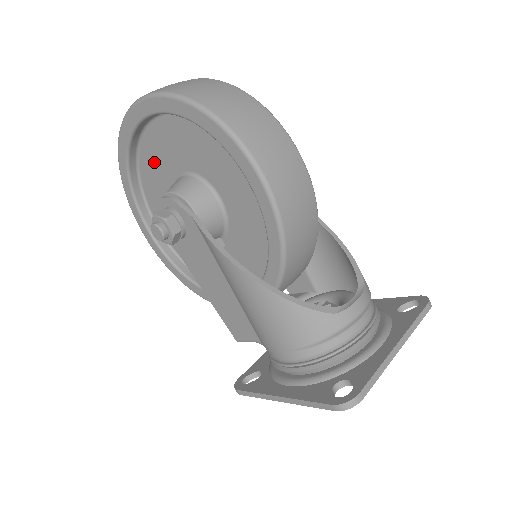
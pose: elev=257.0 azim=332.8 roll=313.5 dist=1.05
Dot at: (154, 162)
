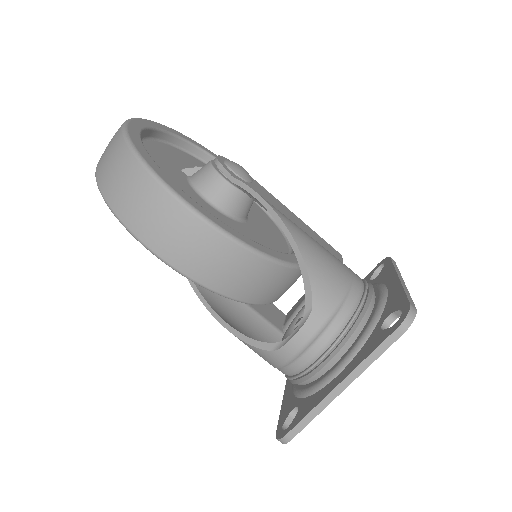
Dot at: occluded
